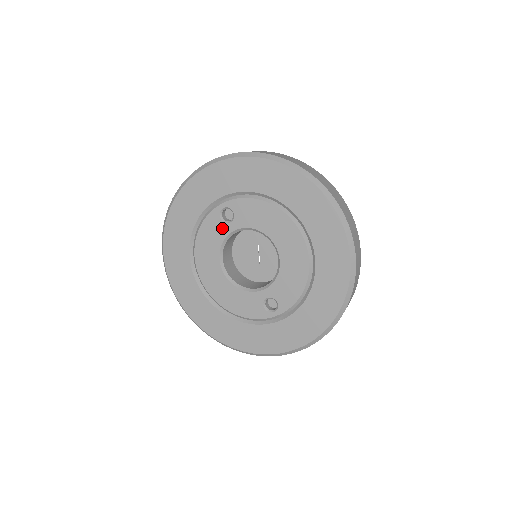
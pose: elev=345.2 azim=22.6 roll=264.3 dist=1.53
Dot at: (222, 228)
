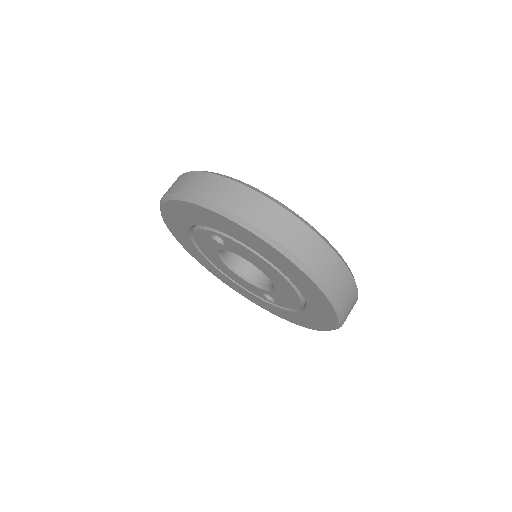
Dot at: (216, 243)
